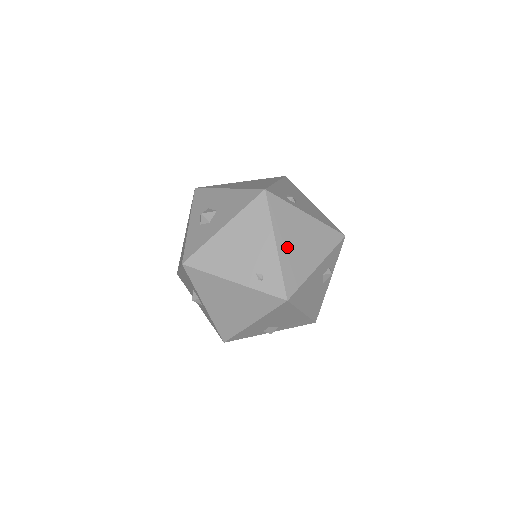
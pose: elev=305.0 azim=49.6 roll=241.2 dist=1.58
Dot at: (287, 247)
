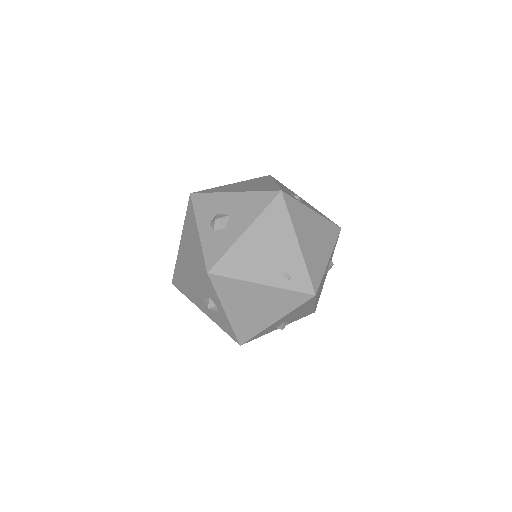
Dot at: (306, 244)
